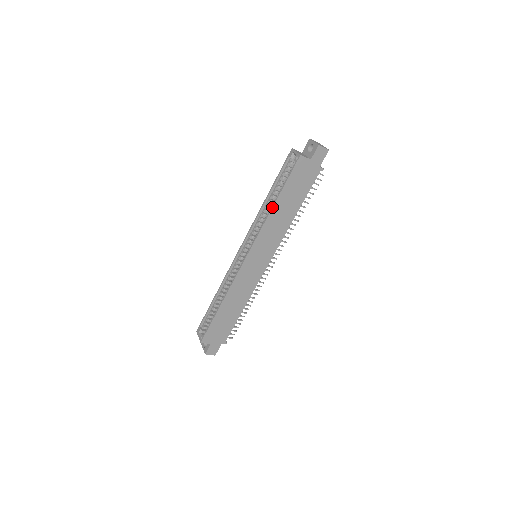
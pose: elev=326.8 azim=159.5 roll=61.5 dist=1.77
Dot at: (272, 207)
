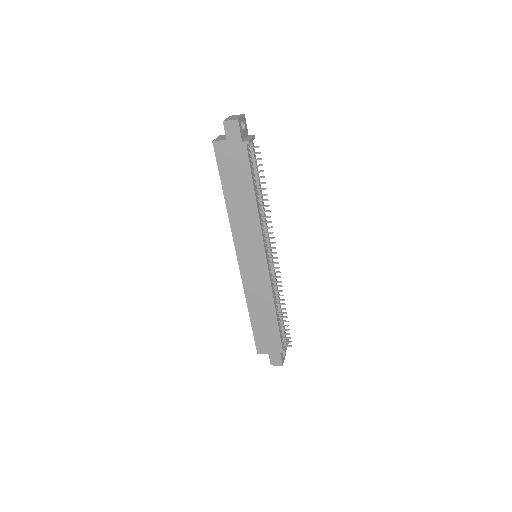
Dot at: occluded
